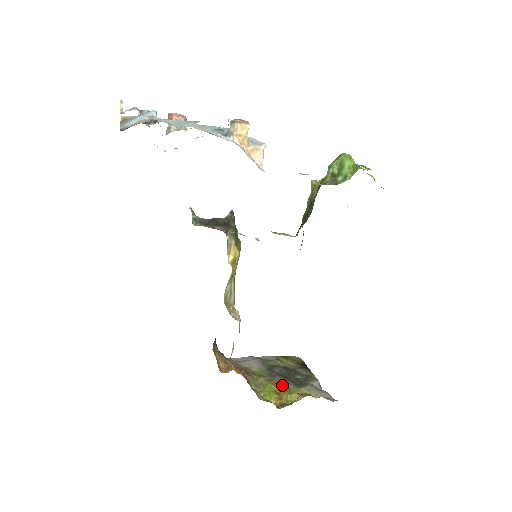
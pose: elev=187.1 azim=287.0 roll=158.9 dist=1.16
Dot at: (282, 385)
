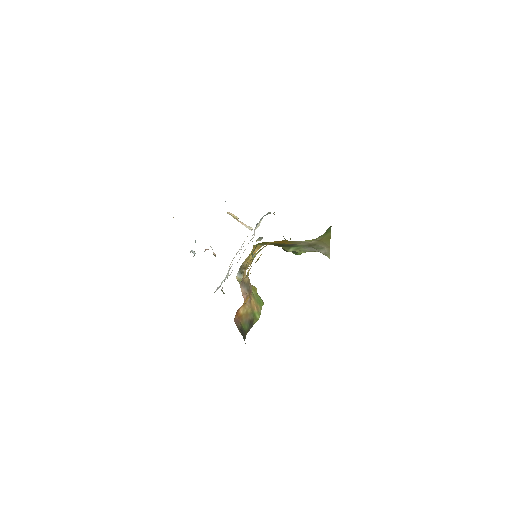
Dot at: occluded
